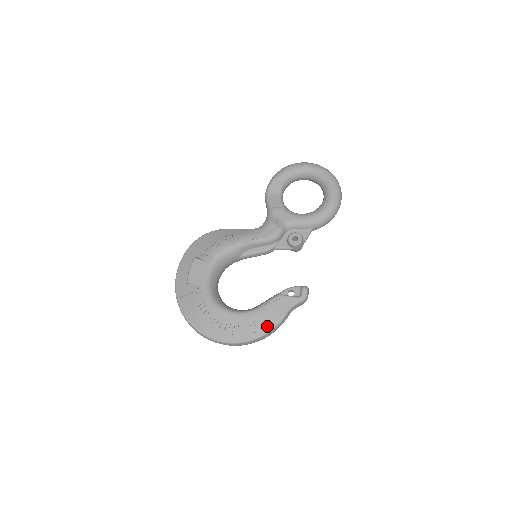
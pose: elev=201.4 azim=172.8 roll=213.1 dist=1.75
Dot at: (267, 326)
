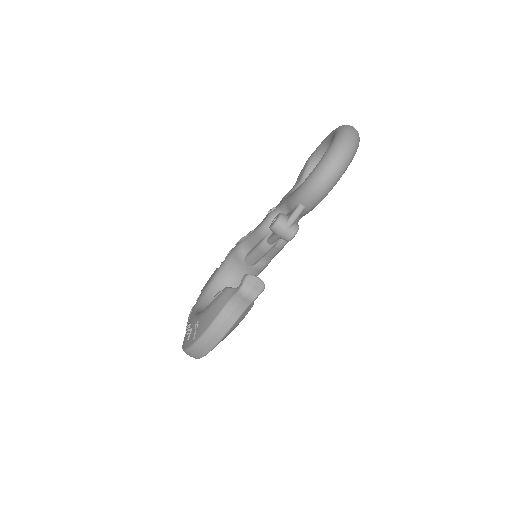
Dot at: (203, 327)
